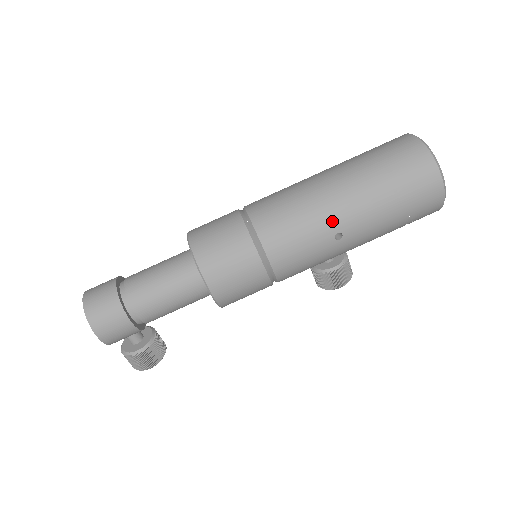
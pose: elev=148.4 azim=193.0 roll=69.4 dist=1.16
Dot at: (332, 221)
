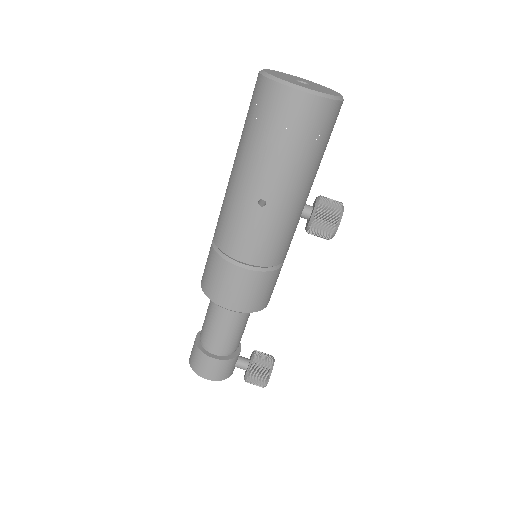
Dot at: (246, 197)
